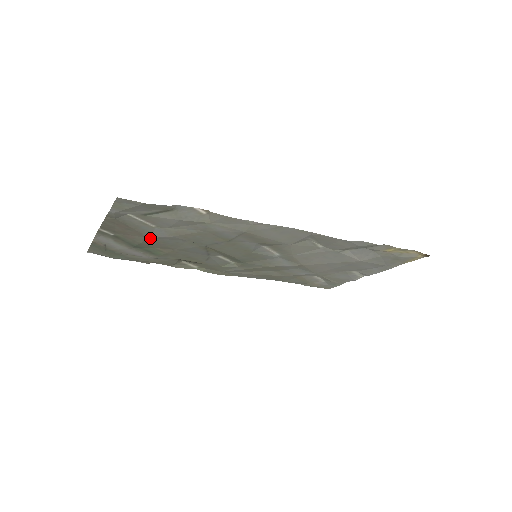
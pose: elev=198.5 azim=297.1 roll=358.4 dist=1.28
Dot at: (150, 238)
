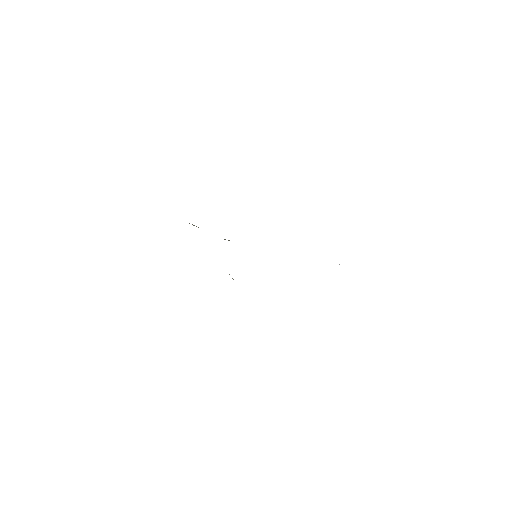
Dot at: occluded
